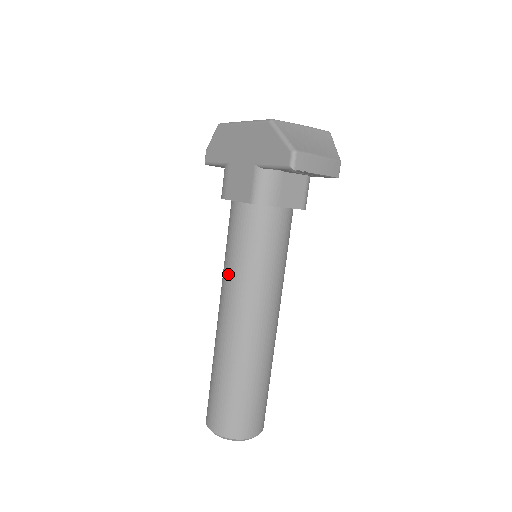
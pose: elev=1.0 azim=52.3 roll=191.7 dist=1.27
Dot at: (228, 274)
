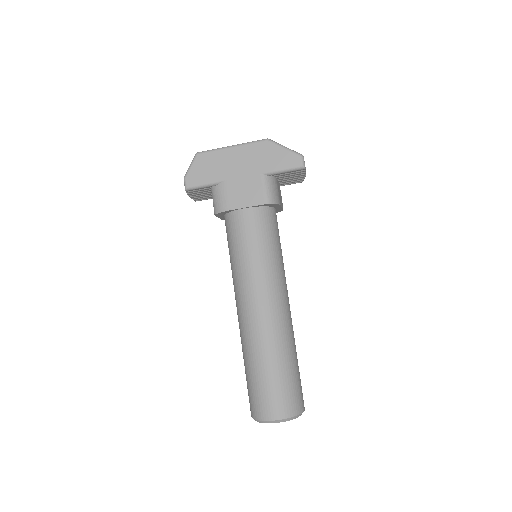
Dot at: (253, 270)
